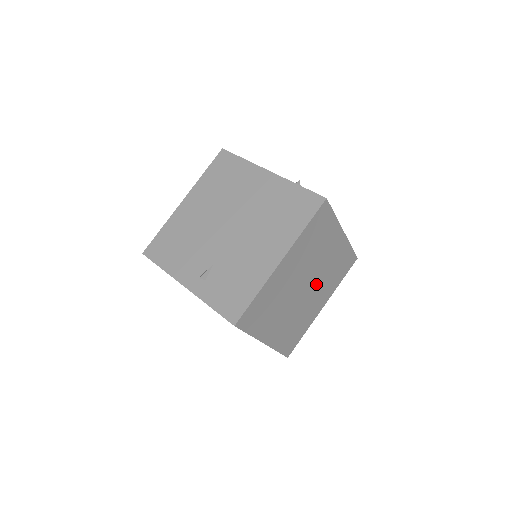
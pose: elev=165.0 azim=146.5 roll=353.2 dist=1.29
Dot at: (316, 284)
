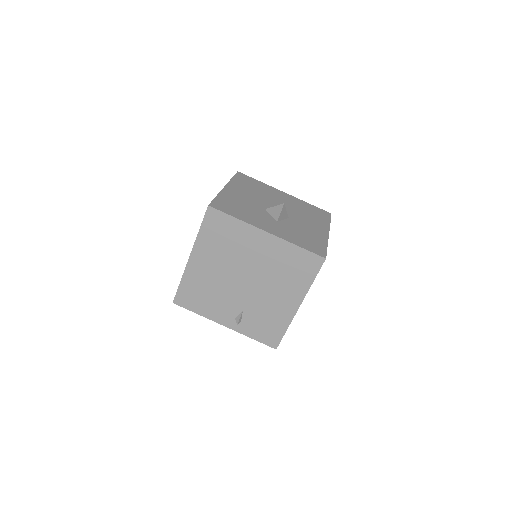
Dot at: occluded
